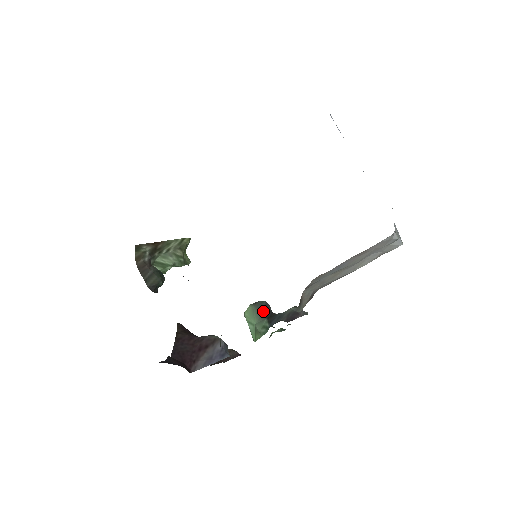
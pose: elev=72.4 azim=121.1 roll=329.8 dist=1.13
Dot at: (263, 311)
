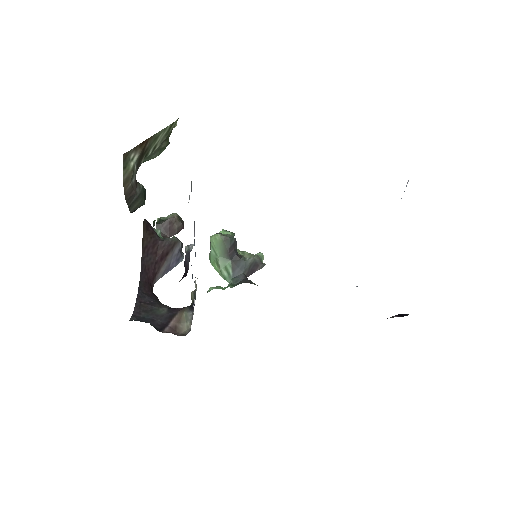
Dot at: (230, 251)
